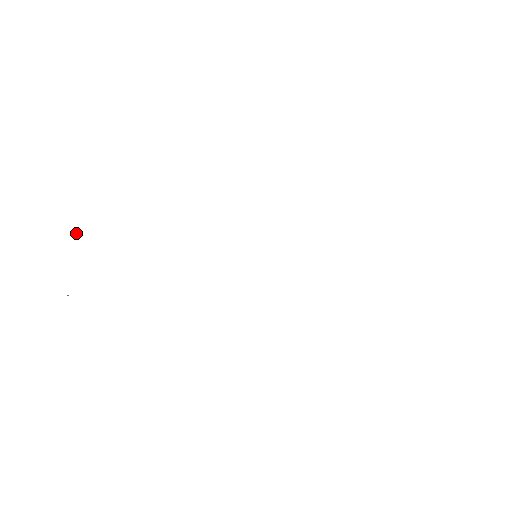
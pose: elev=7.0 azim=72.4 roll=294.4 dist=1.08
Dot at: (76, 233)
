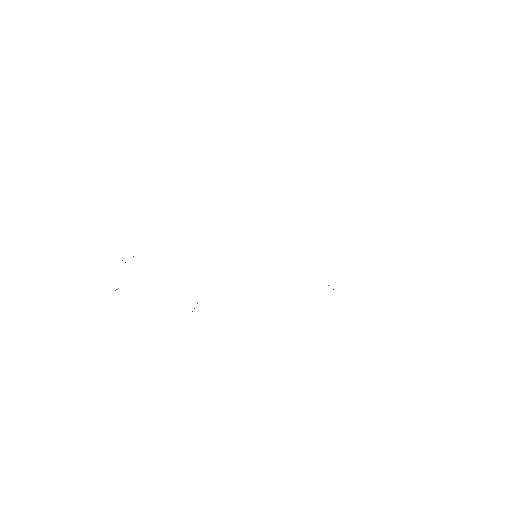
Dot at: occluded
